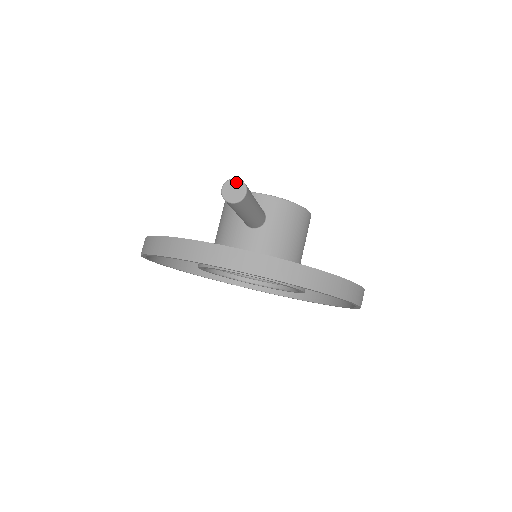
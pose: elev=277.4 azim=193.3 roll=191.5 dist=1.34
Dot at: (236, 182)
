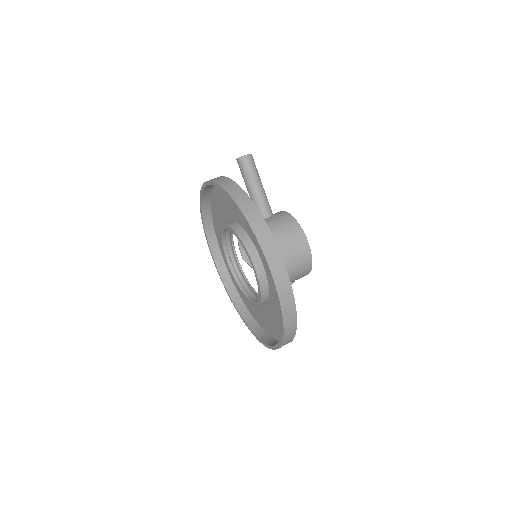
Dot at: occluded
